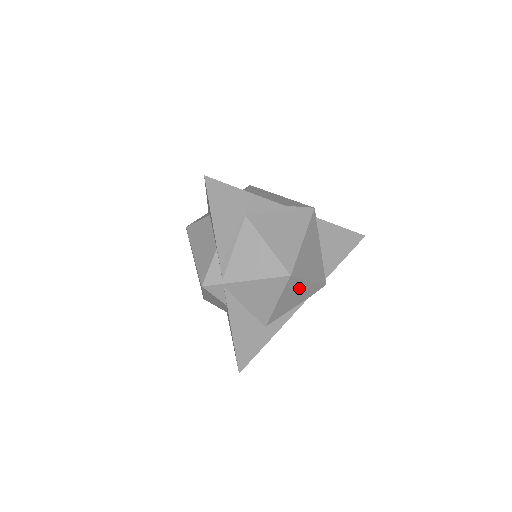
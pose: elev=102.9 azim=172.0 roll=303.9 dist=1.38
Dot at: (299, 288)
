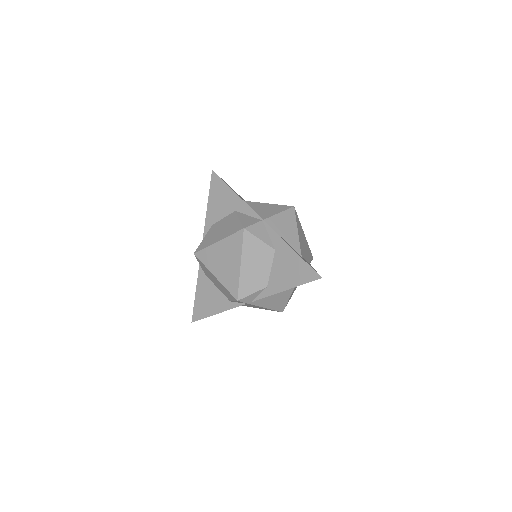
Dot at: occluded
